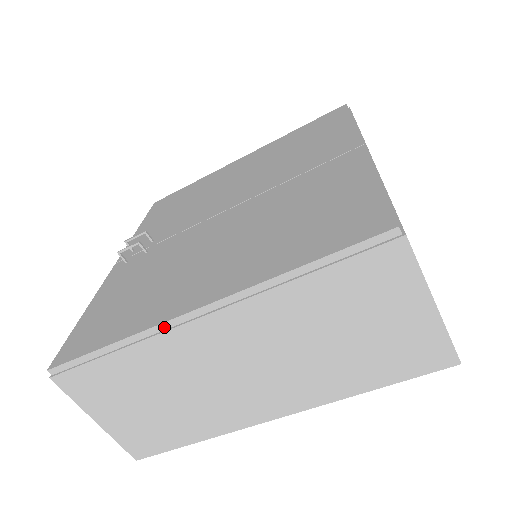
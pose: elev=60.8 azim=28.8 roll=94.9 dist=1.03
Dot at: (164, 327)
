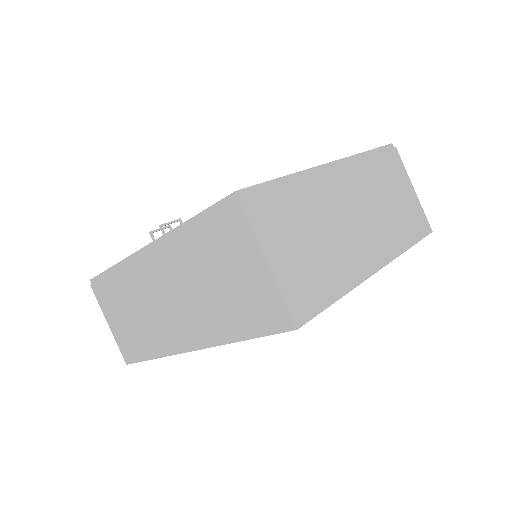
Dot at: (315, 170)
